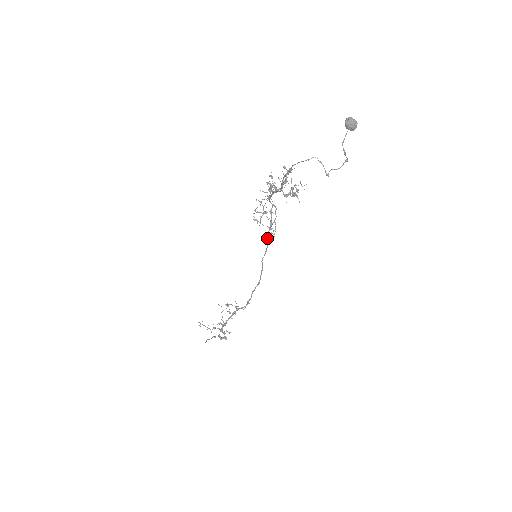
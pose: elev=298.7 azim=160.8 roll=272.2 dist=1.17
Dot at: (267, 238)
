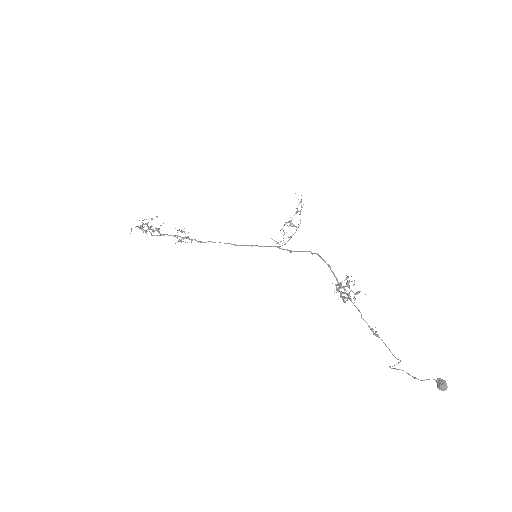
Dot at: occluded
